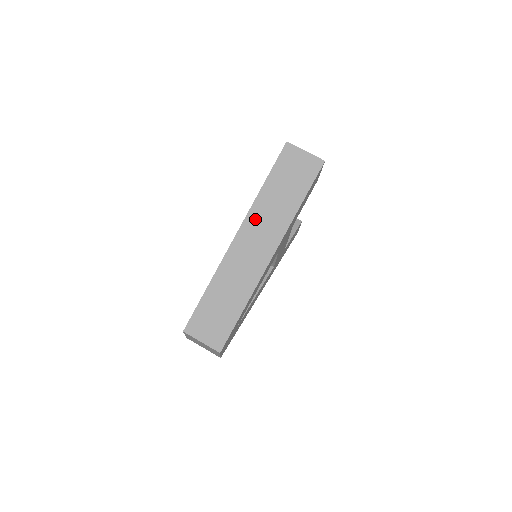
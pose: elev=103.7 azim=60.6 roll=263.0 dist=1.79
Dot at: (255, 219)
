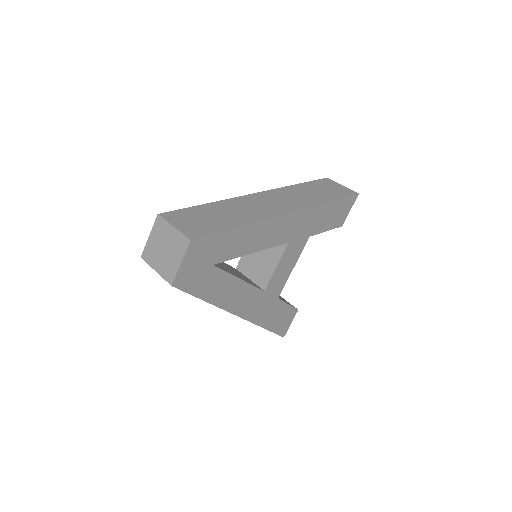
Dot at: (282, 193)
